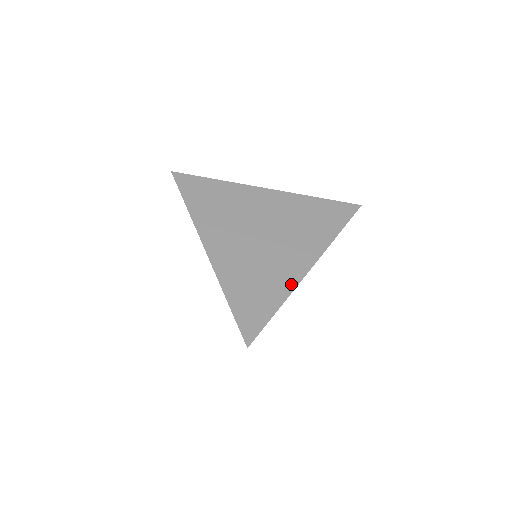
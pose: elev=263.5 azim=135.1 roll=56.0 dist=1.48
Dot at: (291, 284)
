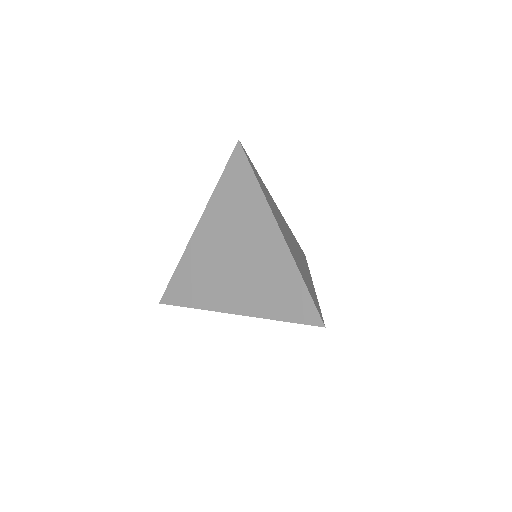
Dot at: (314, 290)
